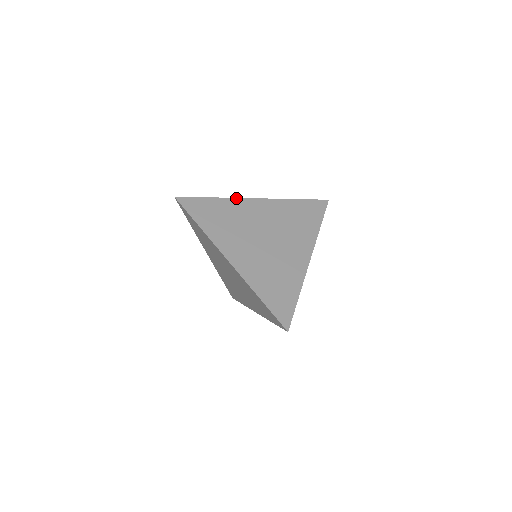
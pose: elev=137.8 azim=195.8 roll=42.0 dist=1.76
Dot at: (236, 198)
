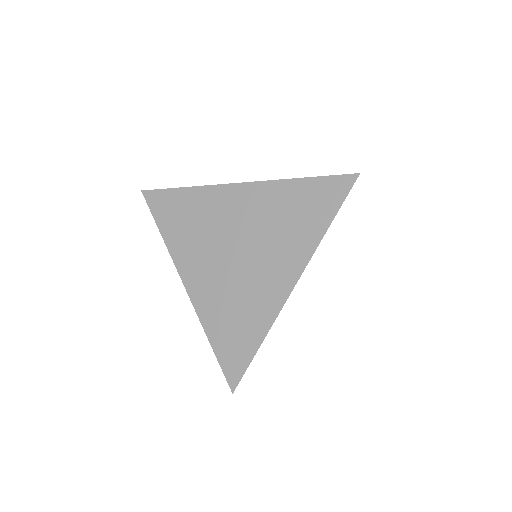
Dot at: (212, 185)
